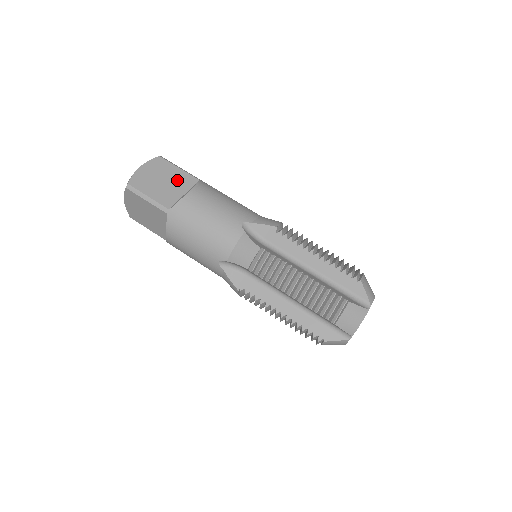
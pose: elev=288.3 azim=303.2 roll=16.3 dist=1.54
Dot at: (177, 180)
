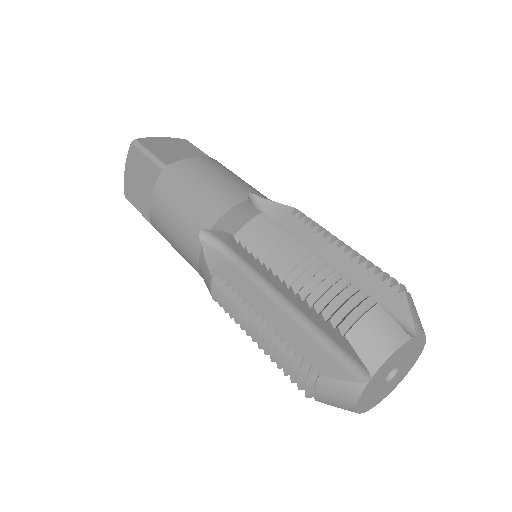
Dot at: (193, 155)
